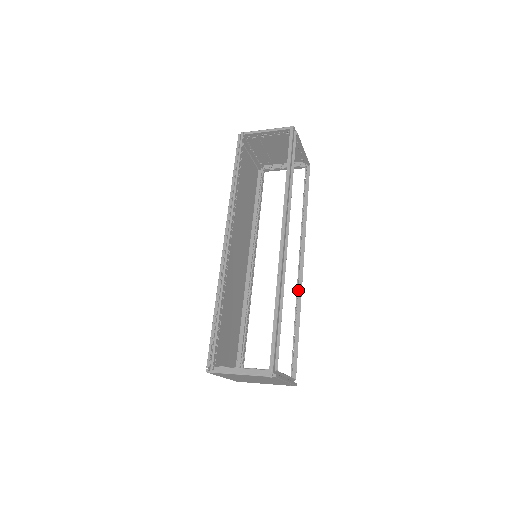
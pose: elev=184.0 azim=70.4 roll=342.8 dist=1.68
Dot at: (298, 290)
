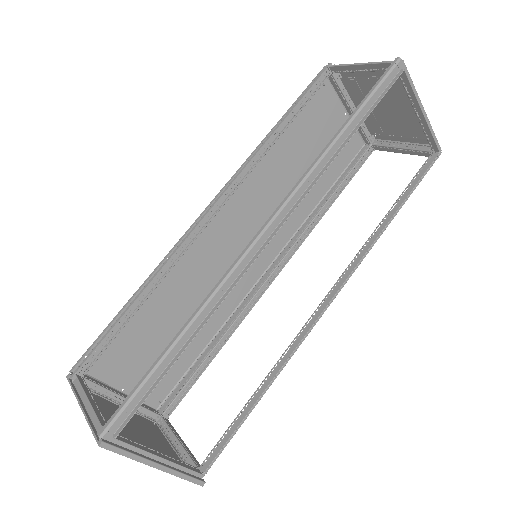
Dot at: occluded
